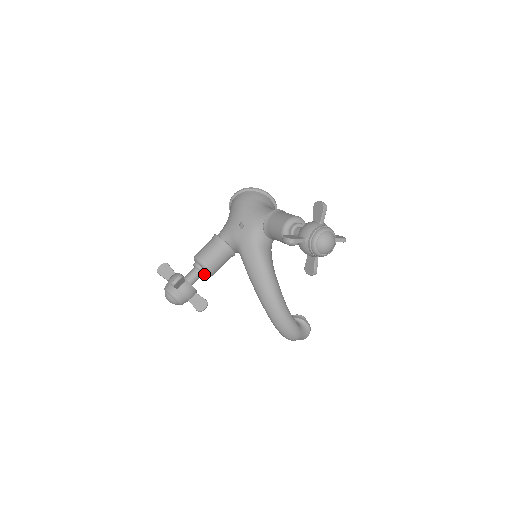
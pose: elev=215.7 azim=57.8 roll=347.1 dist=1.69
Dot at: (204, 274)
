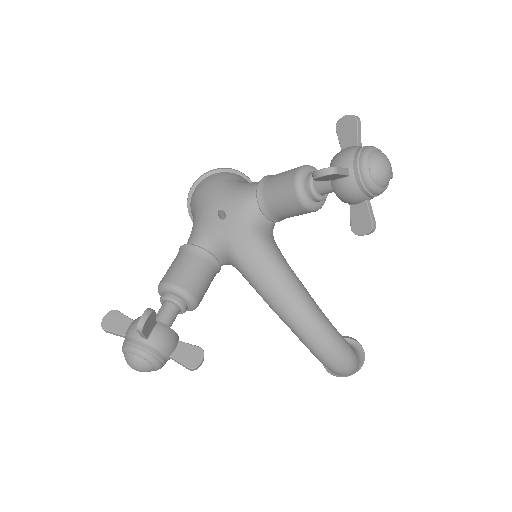
Dot at: (183, 308)
